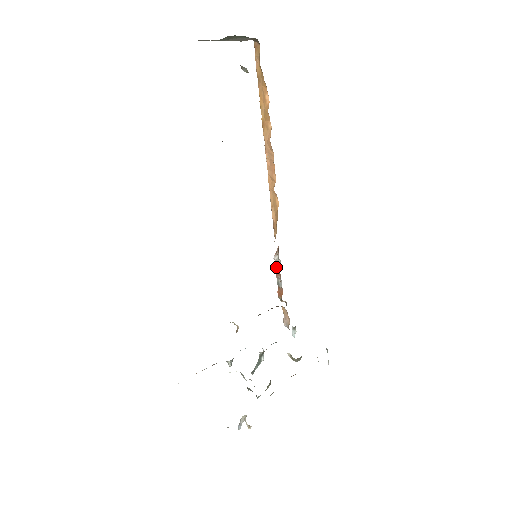
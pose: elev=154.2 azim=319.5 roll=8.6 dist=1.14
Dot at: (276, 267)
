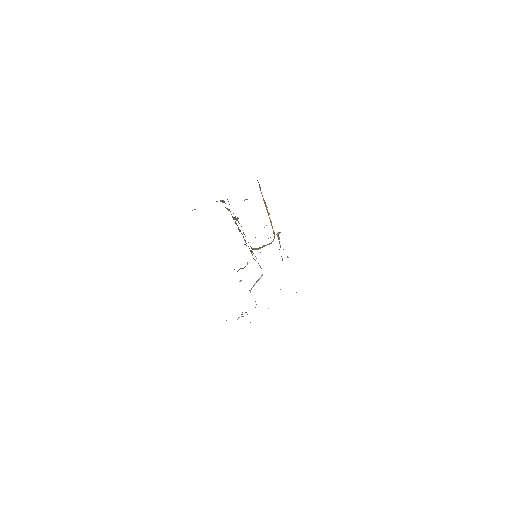
Dot at: occluded
